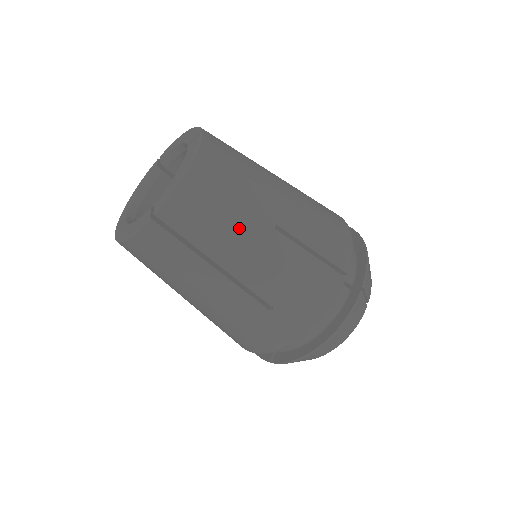
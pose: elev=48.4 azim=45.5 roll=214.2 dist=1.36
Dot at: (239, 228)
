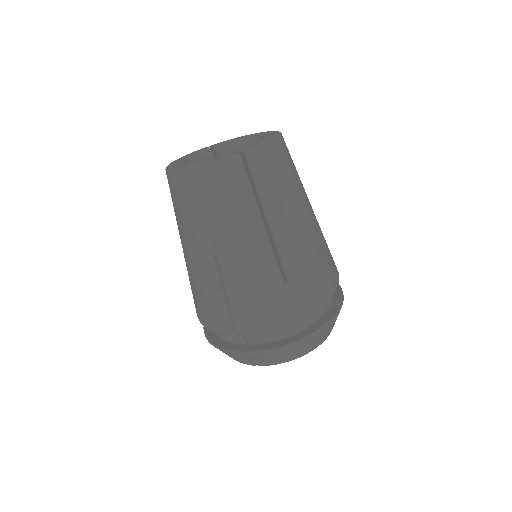
Dot at: (292, 201)
